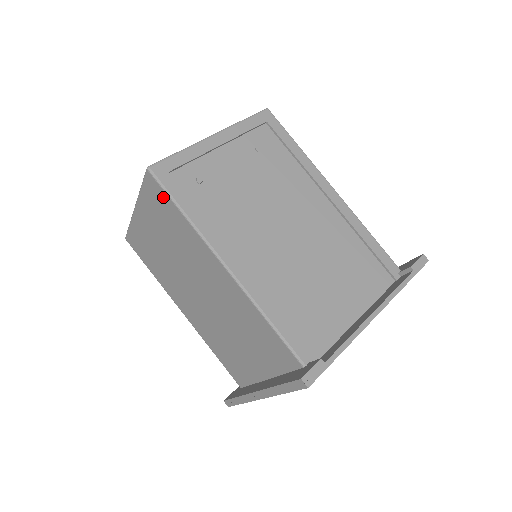
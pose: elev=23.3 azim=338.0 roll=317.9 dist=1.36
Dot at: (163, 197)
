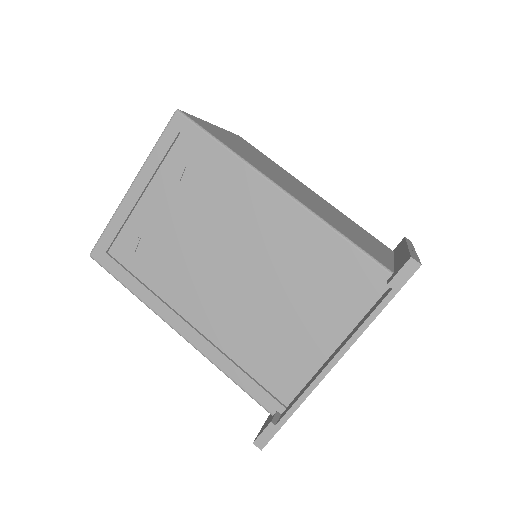
Dot at: occluded
